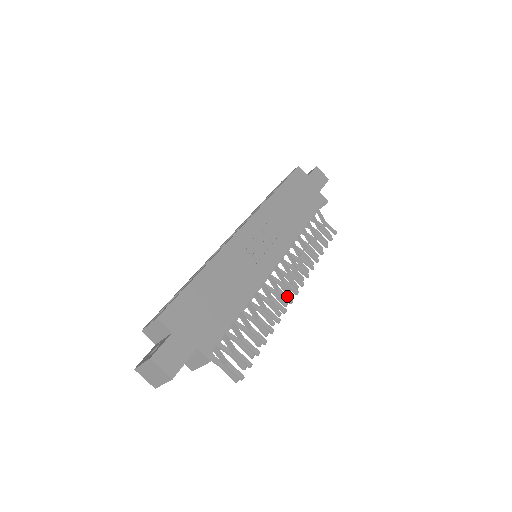
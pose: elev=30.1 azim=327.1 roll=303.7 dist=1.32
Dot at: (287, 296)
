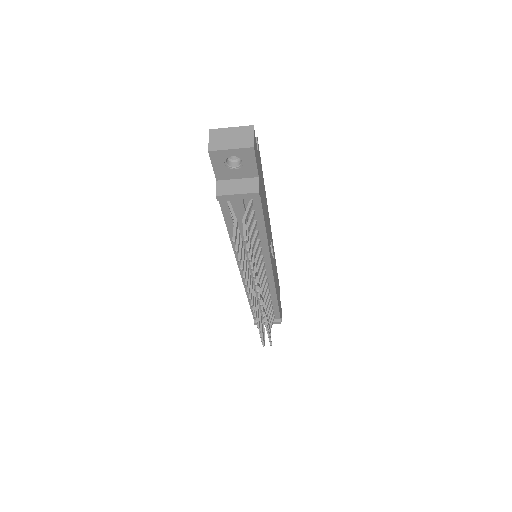
Dot at: occluded
